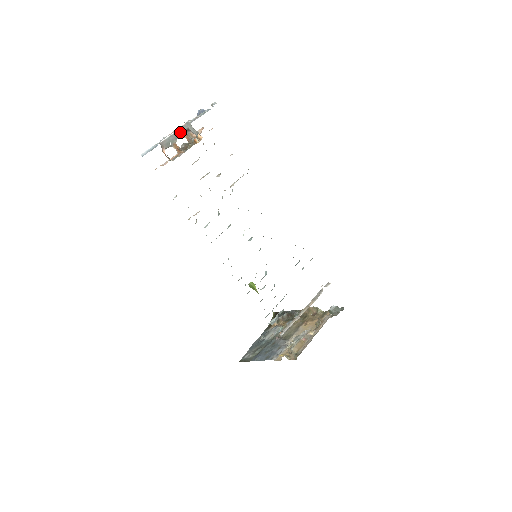
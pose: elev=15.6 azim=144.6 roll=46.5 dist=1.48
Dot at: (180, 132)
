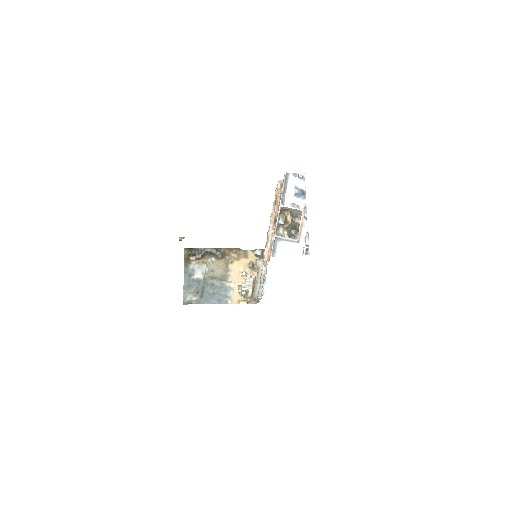
Dot at: occluded
